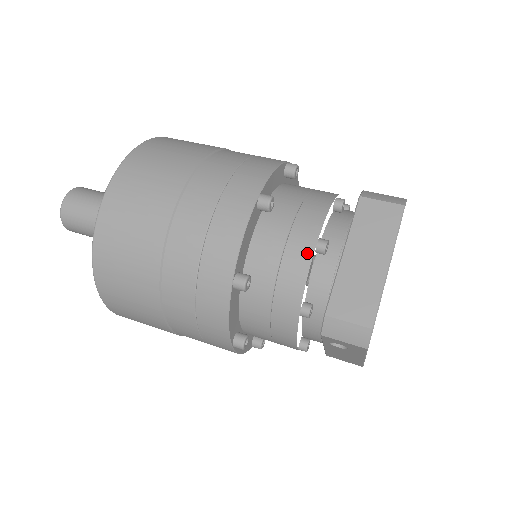
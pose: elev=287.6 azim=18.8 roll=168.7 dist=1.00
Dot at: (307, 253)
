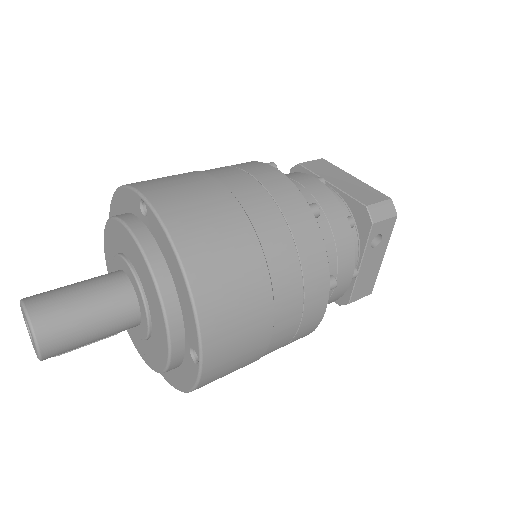
Dot at: (320, 184)
